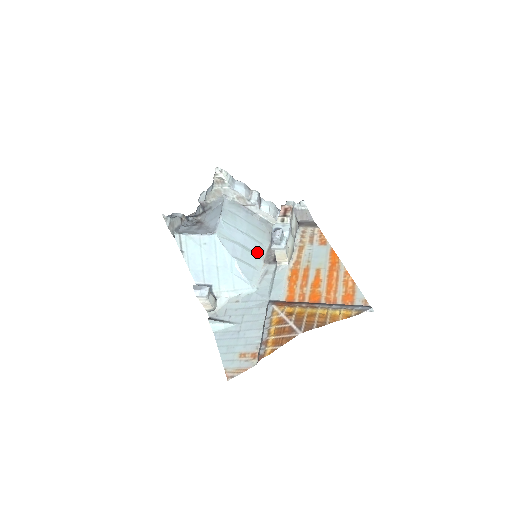
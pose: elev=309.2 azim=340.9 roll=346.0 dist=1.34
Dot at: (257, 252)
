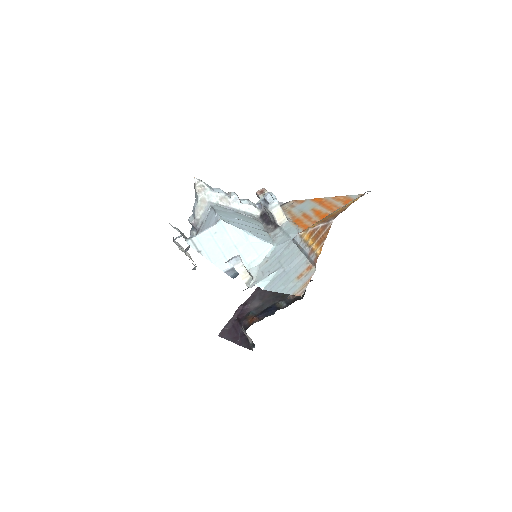
Dot at: (258, 229)
